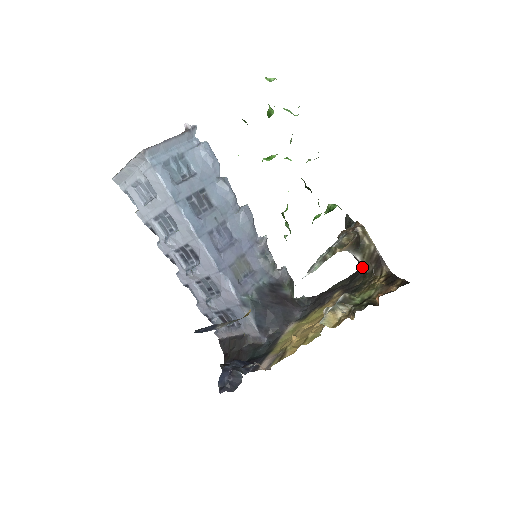
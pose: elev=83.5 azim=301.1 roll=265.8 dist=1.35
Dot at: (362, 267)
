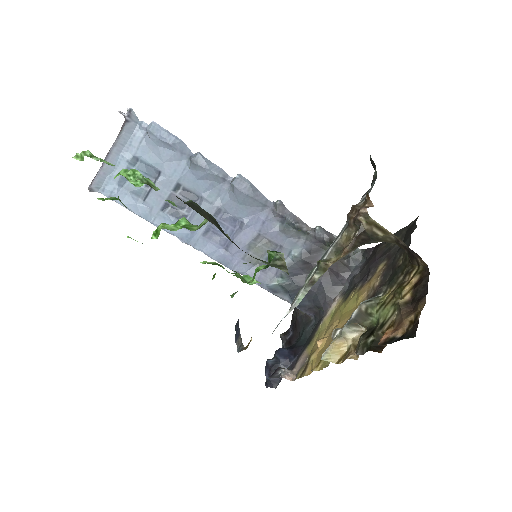
Dot at: occluded
